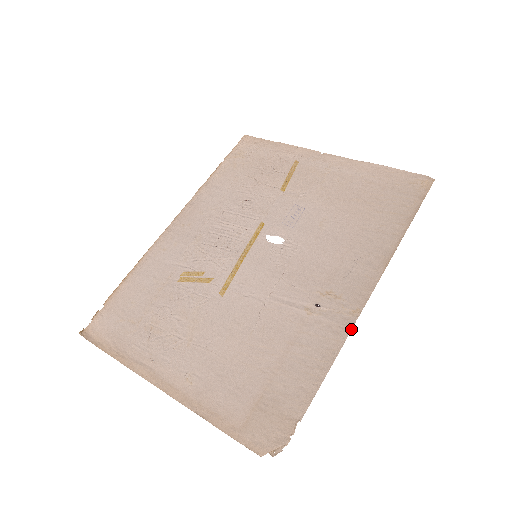
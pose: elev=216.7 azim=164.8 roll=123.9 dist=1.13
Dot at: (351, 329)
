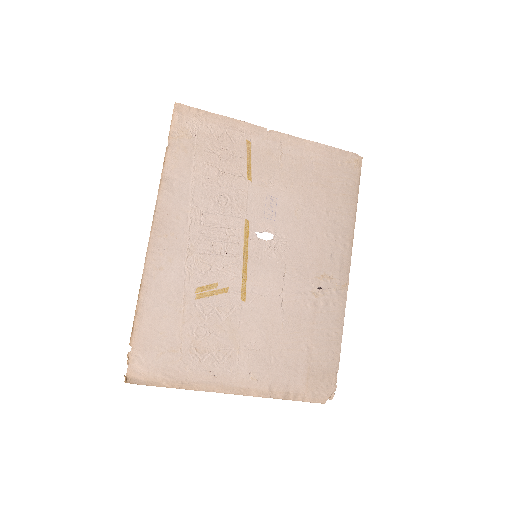
Dot at: (346, 300)
